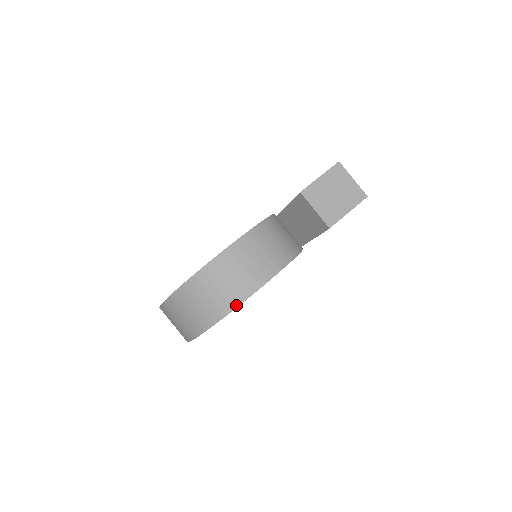
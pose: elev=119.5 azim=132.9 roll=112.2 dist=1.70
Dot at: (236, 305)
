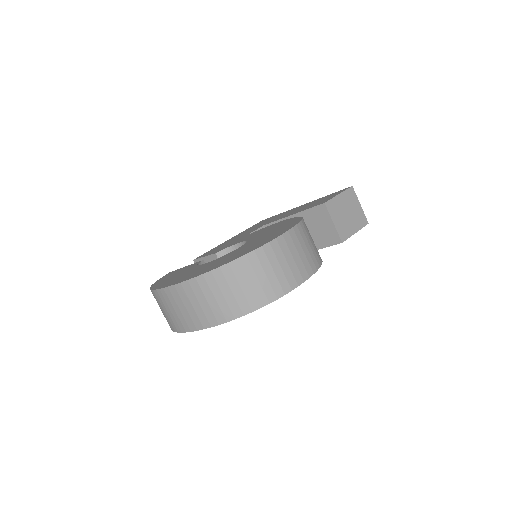
Dot at: (281, 295)
